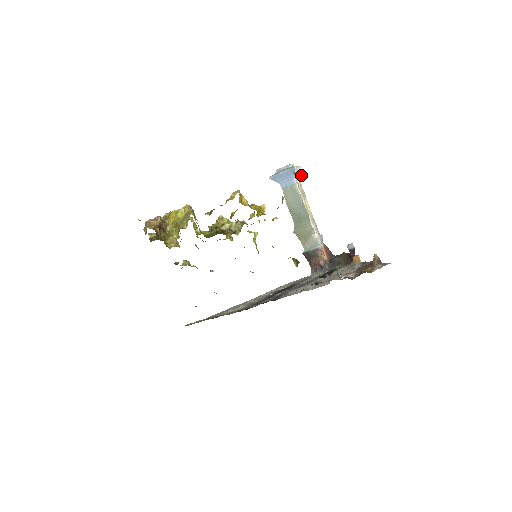
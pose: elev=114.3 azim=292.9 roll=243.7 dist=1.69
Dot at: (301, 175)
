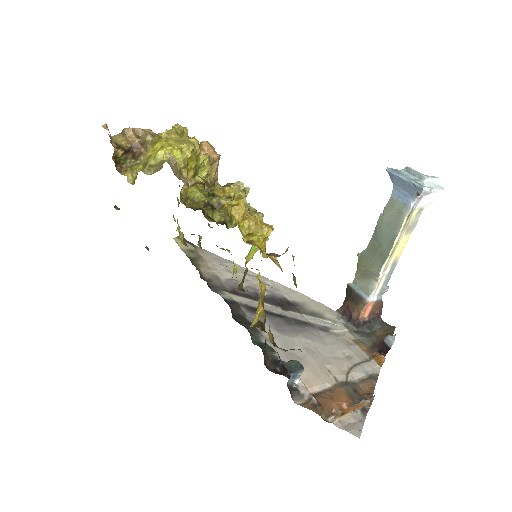
Dot at: (433, 201)
